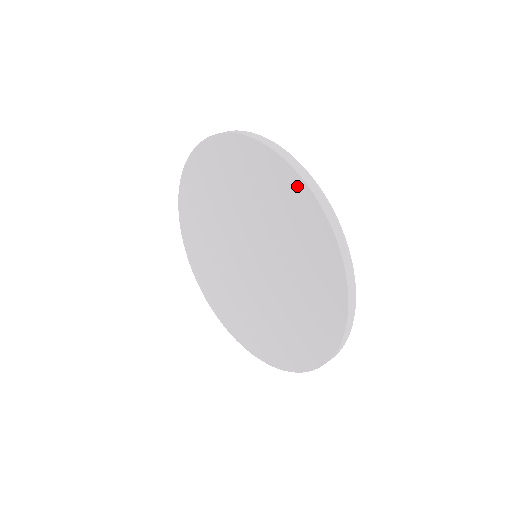
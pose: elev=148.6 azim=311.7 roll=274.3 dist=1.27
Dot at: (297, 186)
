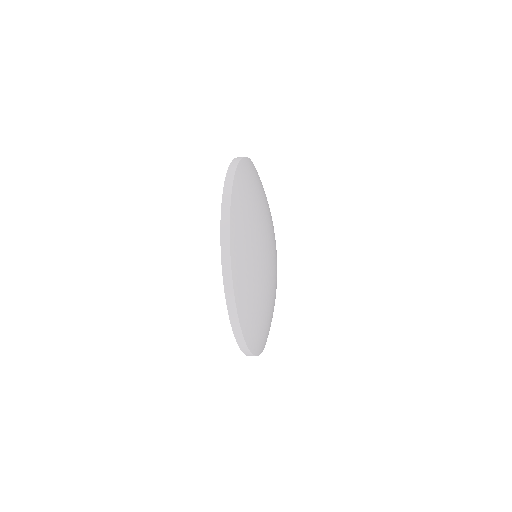
Dot at: occluded
